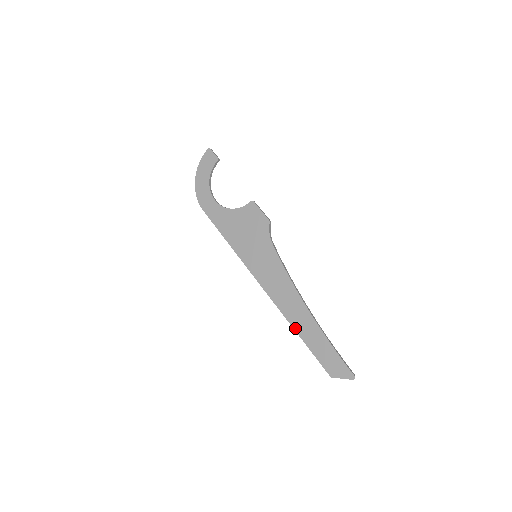
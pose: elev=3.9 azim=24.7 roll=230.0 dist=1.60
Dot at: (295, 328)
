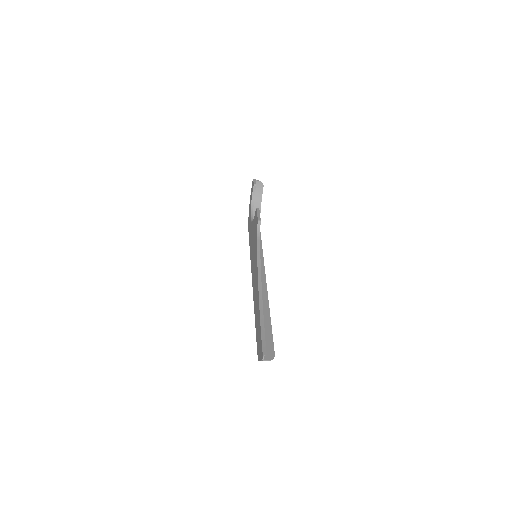
Dot at: (255, 315)
